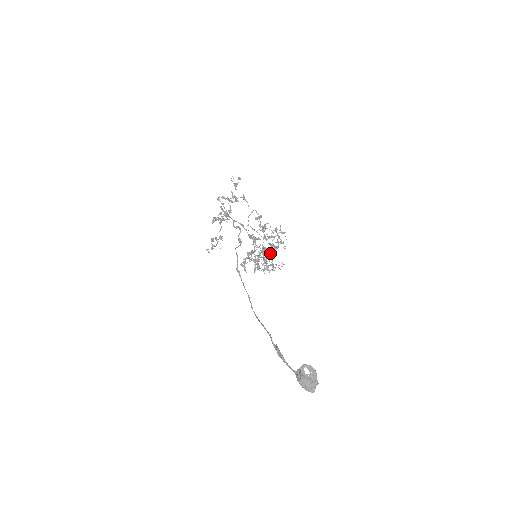
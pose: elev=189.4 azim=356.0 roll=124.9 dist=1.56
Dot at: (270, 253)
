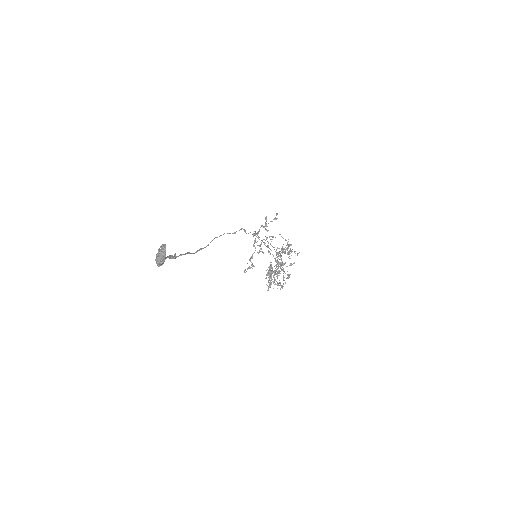
Dot at: (283, 268)
